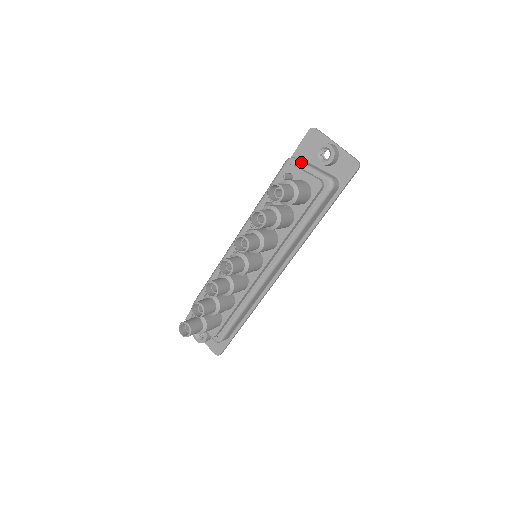
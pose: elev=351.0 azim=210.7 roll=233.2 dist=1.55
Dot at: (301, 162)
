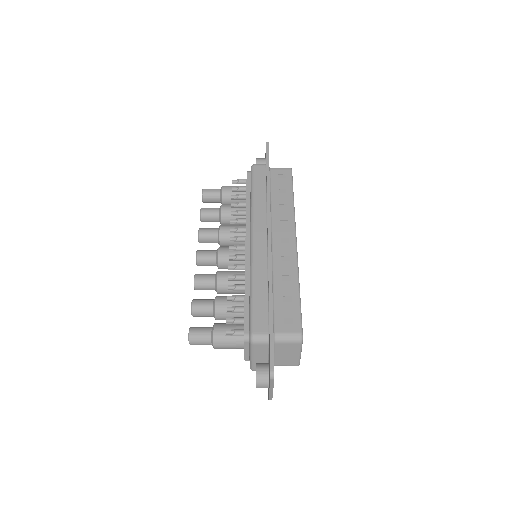
Dot at: (251, 349)
